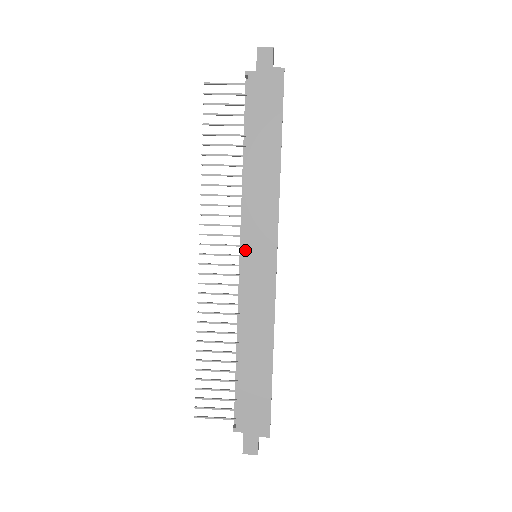
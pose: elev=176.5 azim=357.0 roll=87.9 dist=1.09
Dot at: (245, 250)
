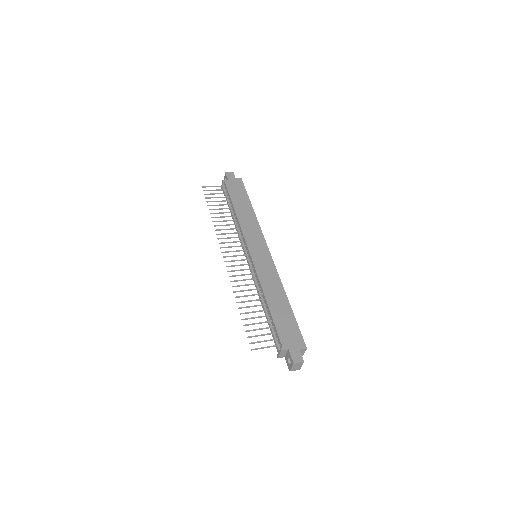
Dot at: (250, 250)
